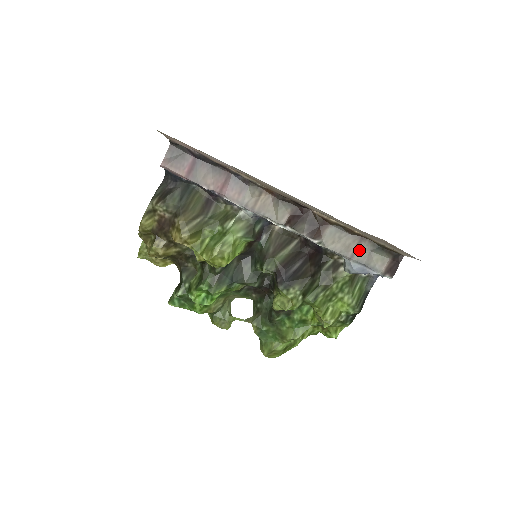
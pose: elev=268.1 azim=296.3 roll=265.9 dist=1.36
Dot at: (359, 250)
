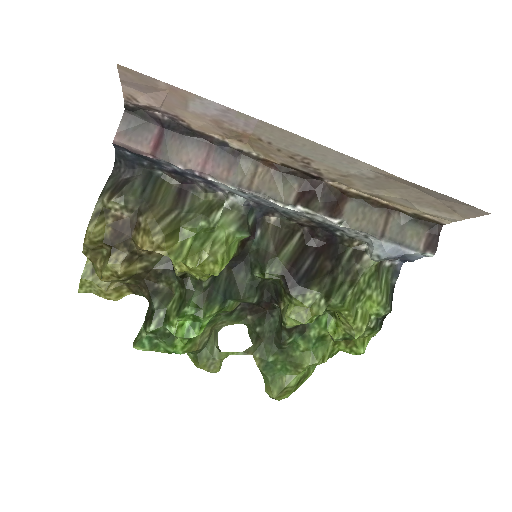
Dot at: (389, 226)
